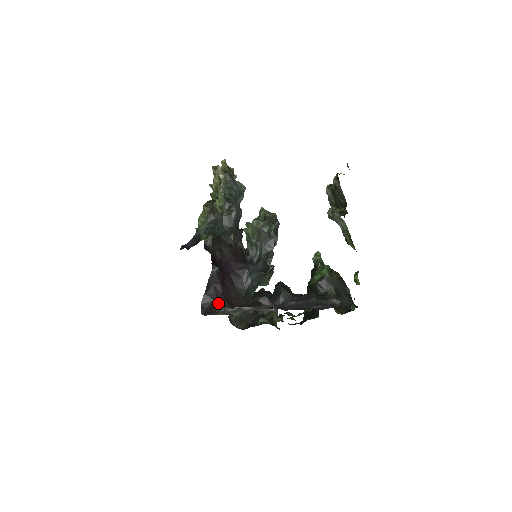
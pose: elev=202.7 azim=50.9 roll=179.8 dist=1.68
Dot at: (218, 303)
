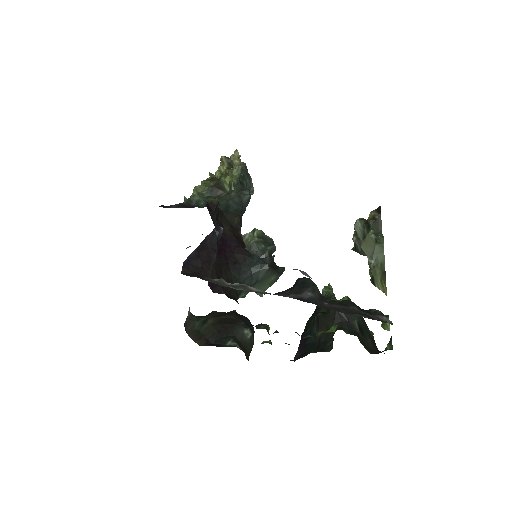
Dot at: (208, 273)
